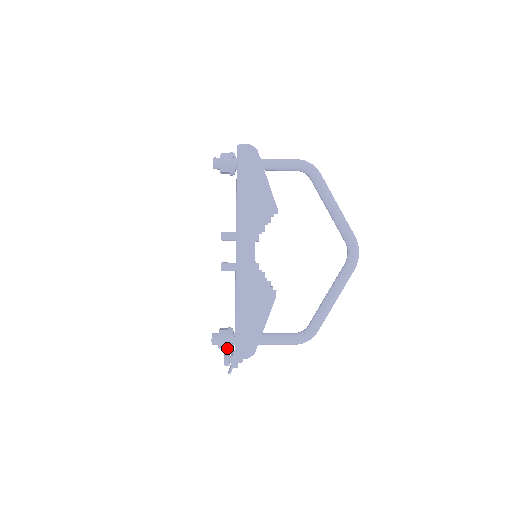
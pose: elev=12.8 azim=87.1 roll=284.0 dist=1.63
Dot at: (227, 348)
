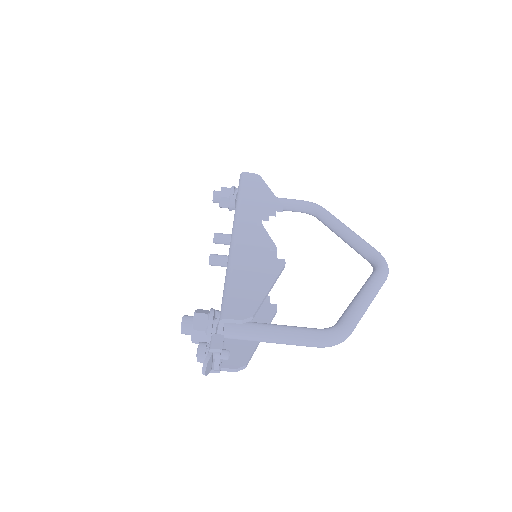
Dot at: (206, 331)
